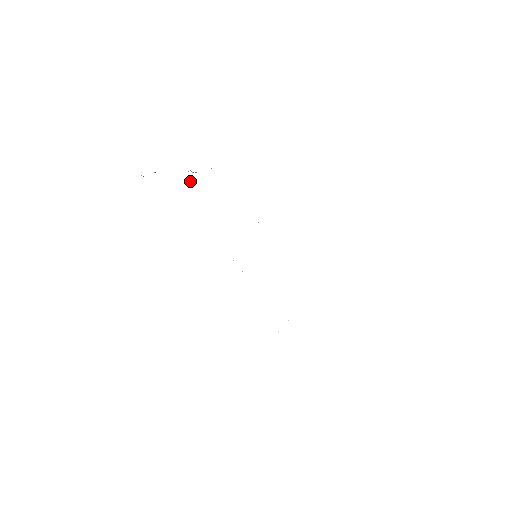
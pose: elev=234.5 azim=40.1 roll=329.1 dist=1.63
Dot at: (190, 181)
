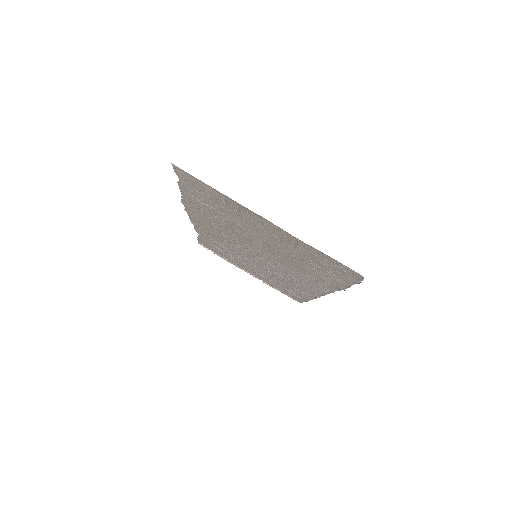
Dot at: (249, 271)
